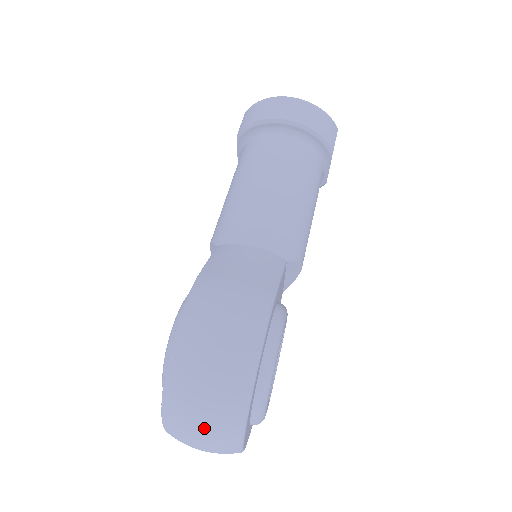
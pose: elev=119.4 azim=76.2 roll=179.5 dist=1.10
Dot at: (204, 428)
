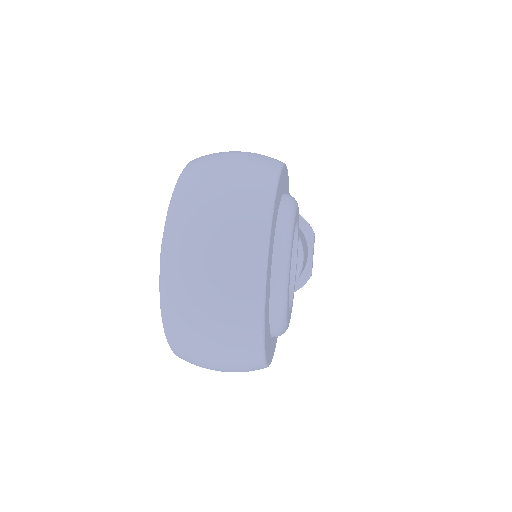
Dot at: (224, 200)
